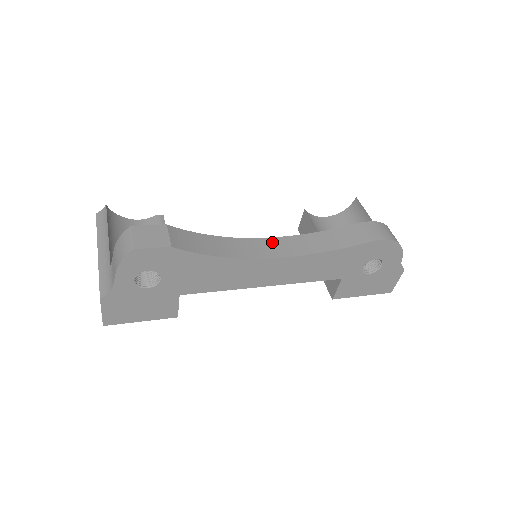
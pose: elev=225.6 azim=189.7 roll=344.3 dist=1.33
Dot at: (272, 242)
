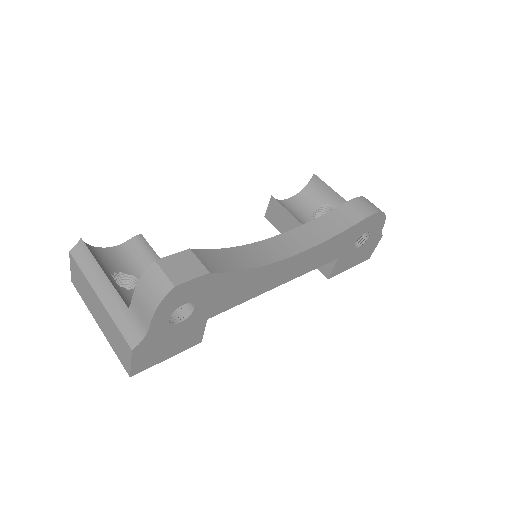
Dot at: (282, 240)
